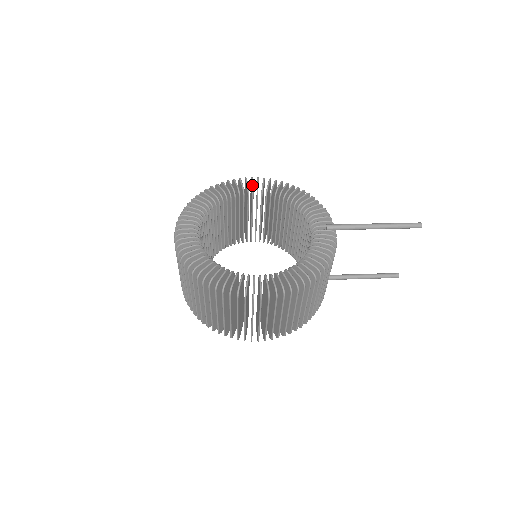
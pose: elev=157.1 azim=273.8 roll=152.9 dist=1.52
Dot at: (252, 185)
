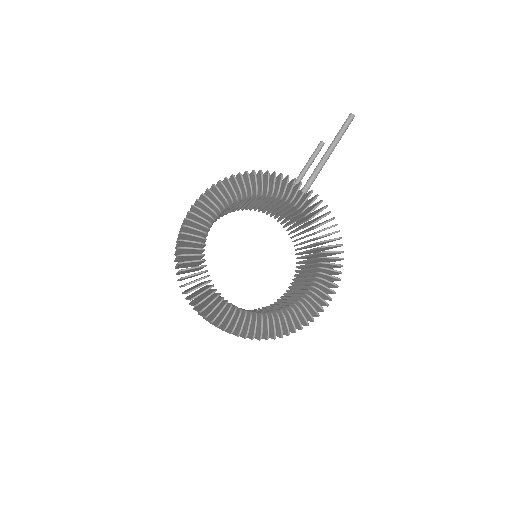
Dot at: (209, 216)
